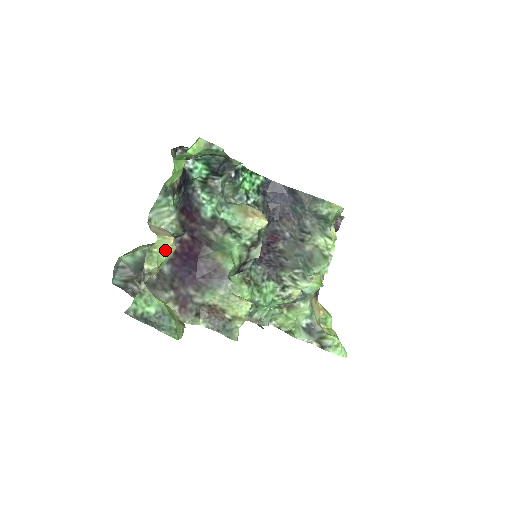
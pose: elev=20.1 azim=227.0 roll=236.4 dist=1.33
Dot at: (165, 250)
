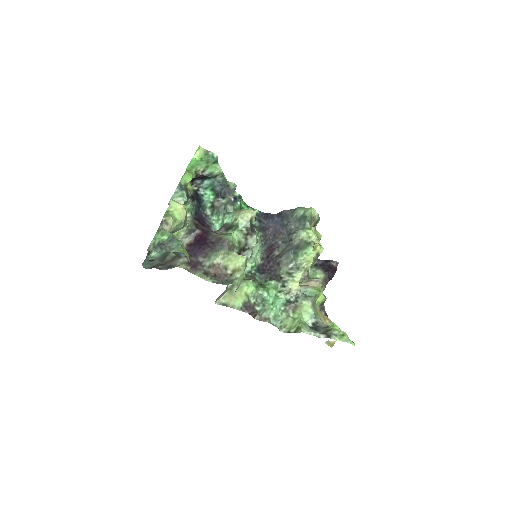
Dot at: (178, 211)
